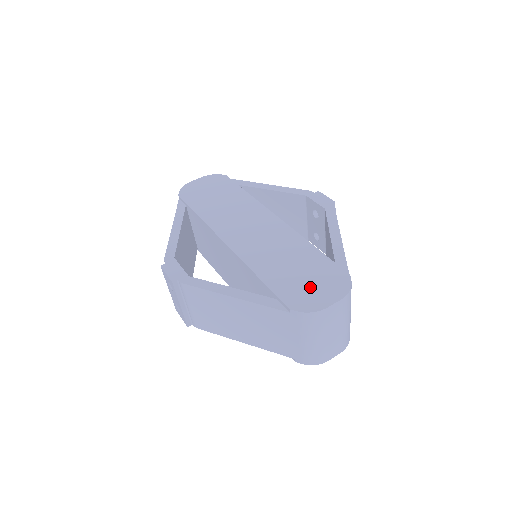
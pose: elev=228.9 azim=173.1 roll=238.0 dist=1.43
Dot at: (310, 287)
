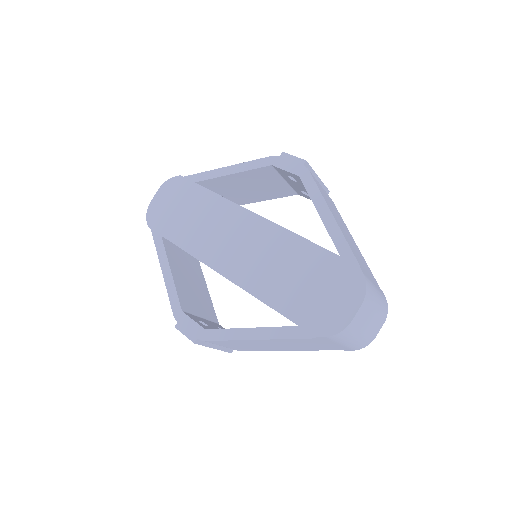
Dot at: (325, 300)
